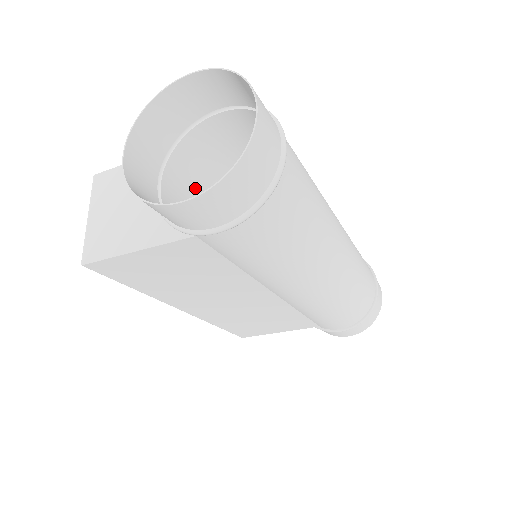
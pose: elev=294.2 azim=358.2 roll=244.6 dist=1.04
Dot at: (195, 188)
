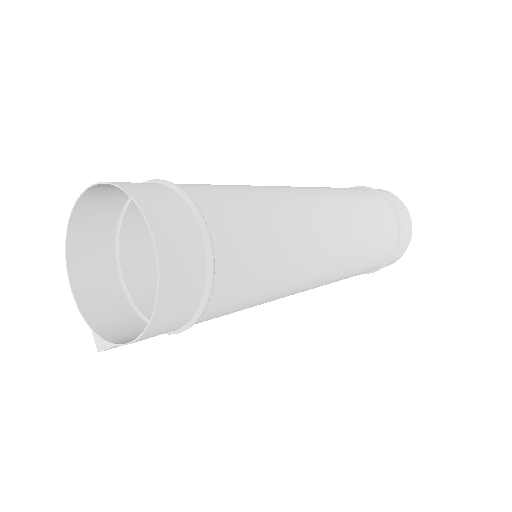
Dot at: occluded
